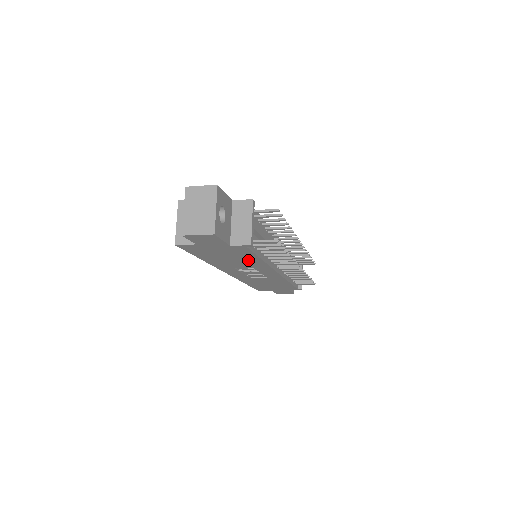
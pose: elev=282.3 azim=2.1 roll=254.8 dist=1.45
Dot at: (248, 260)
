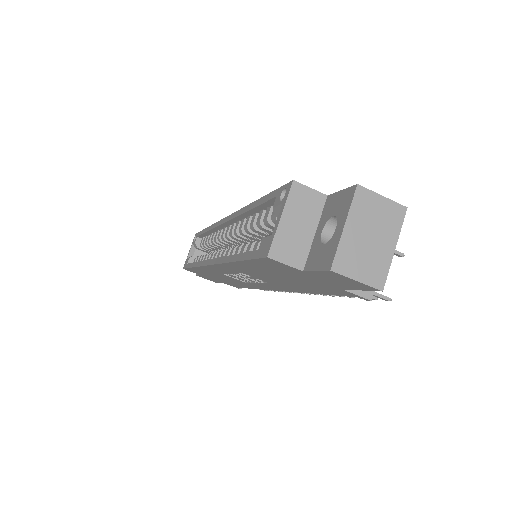
Dot at: (295, 286)
